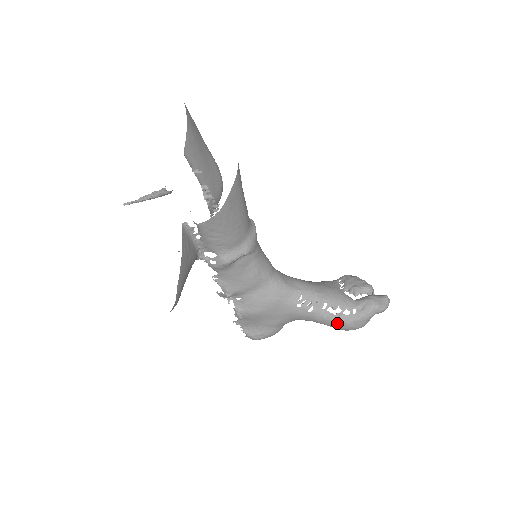
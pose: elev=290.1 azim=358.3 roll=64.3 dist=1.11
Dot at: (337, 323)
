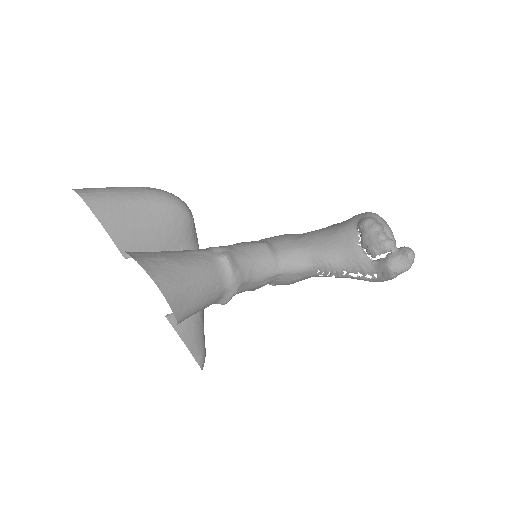
Dot at: (365, 280)
